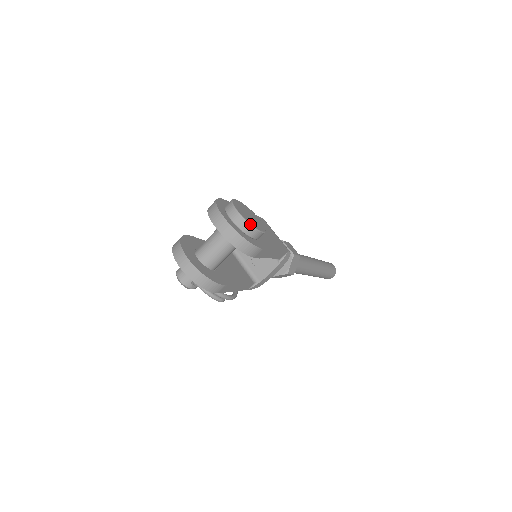
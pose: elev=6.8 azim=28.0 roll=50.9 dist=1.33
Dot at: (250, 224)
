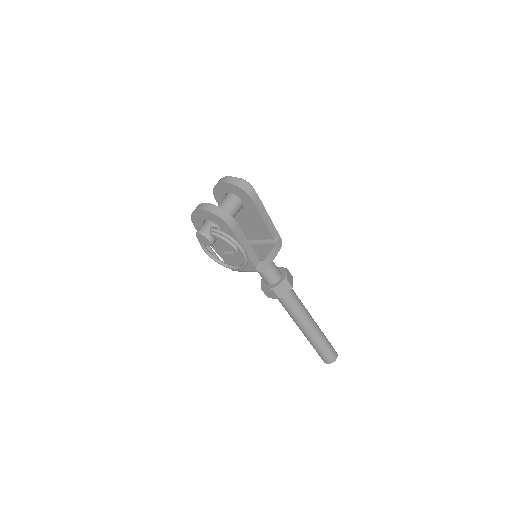
Dot at: (245, 180)
